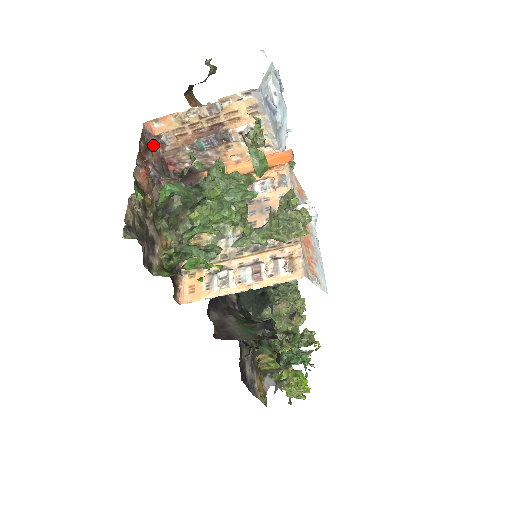
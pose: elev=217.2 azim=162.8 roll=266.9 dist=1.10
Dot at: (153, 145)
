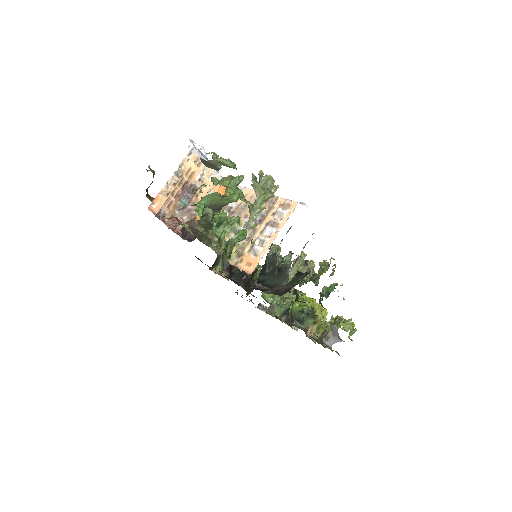
Dot at: (160, 219)
